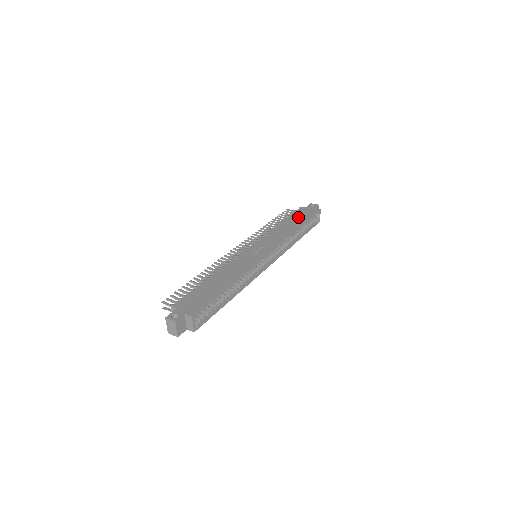
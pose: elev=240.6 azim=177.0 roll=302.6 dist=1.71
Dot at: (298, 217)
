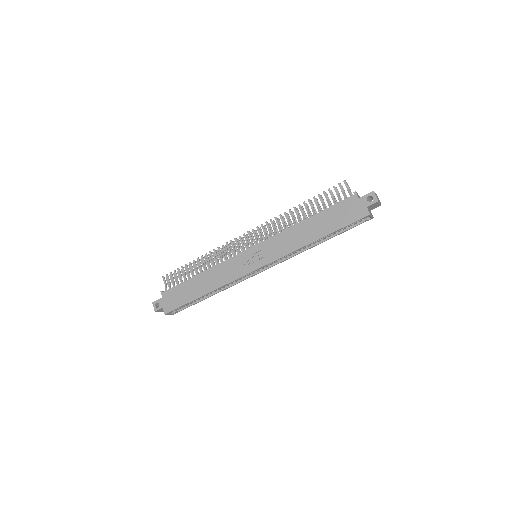
Dot at: (332, 218)
